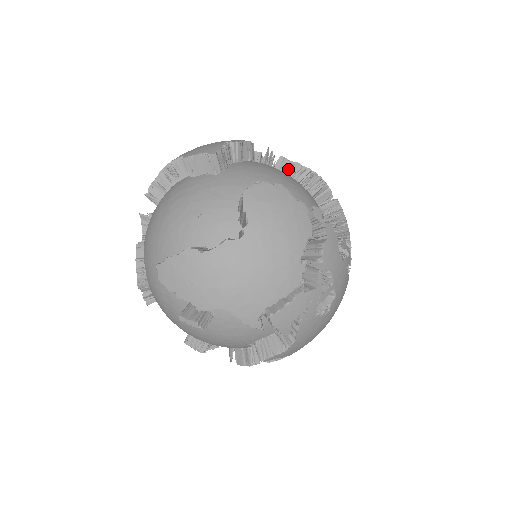
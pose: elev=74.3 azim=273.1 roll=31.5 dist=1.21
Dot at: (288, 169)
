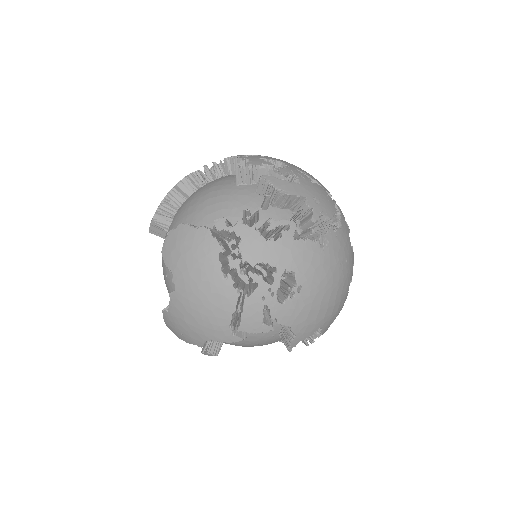
Dot at: (234, 166)
